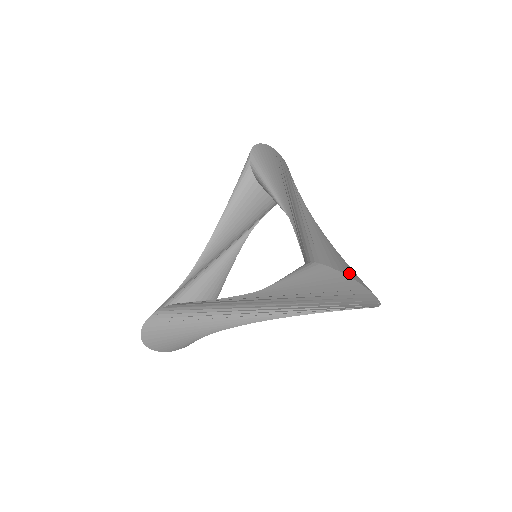
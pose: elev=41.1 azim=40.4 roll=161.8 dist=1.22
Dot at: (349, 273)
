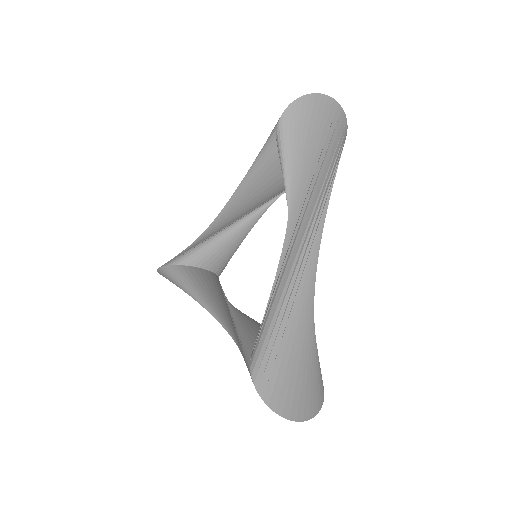
Dot at: (276, 398)
